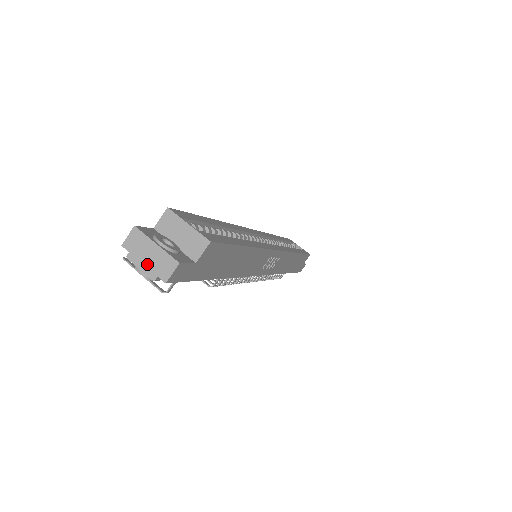
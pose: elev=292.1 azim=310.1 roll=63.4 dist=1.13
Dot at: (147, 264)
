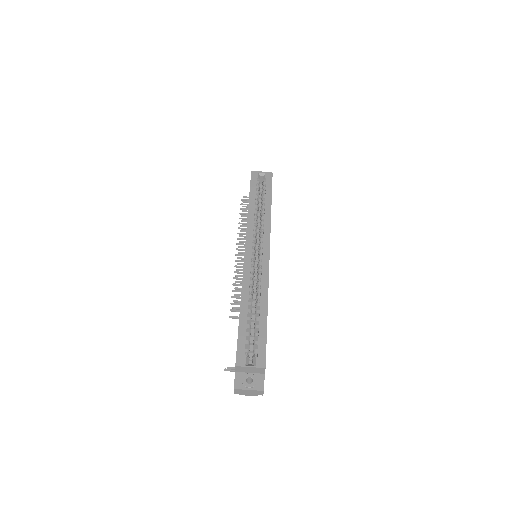
Dot at: (250, 394)
